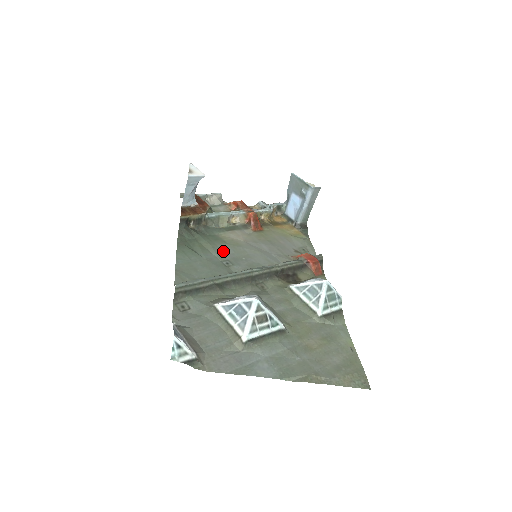
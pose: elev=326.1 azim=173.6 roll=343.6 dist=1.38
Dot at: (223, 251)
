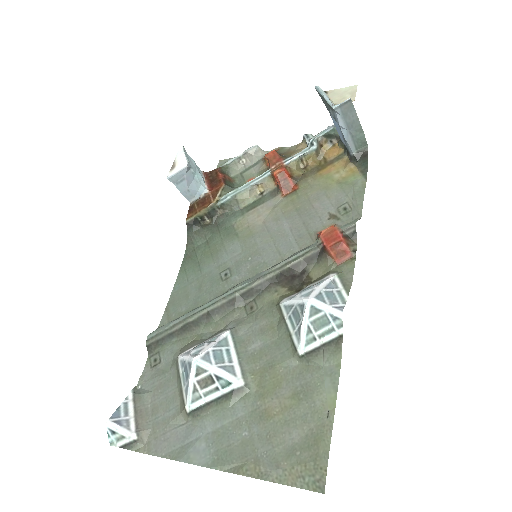
Dot at: (228, 253)
